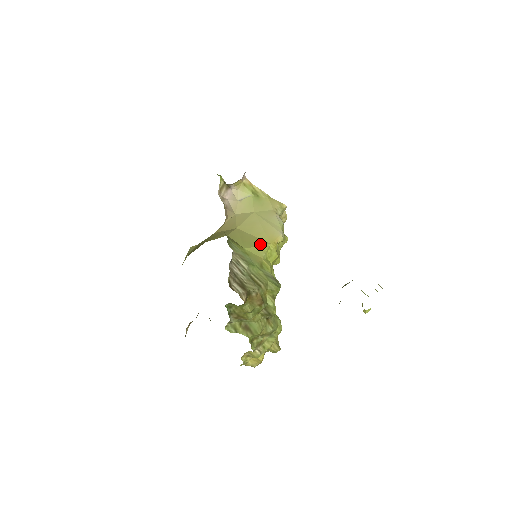
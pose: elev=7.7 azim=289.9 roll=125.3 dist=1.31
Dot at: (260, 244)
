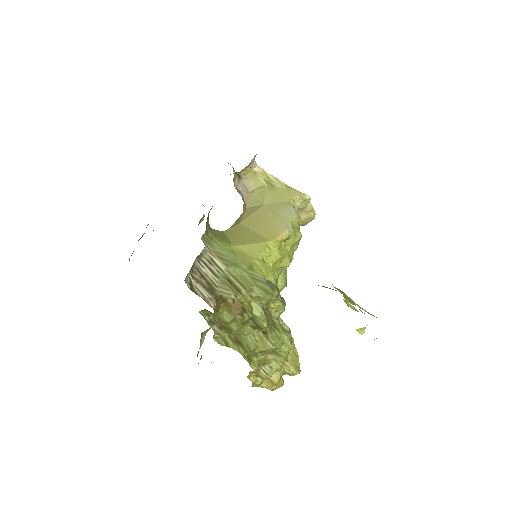
Dot at: (256, 241)
